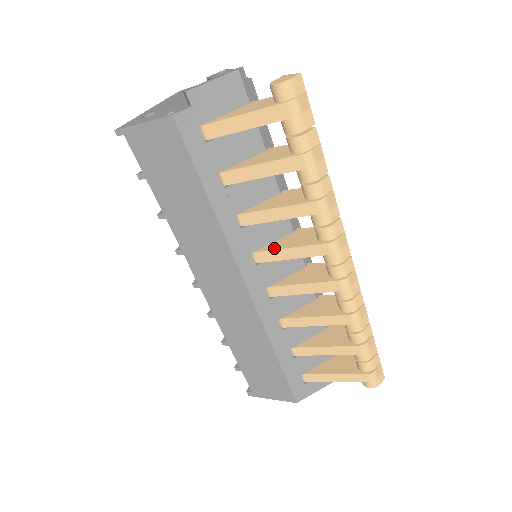
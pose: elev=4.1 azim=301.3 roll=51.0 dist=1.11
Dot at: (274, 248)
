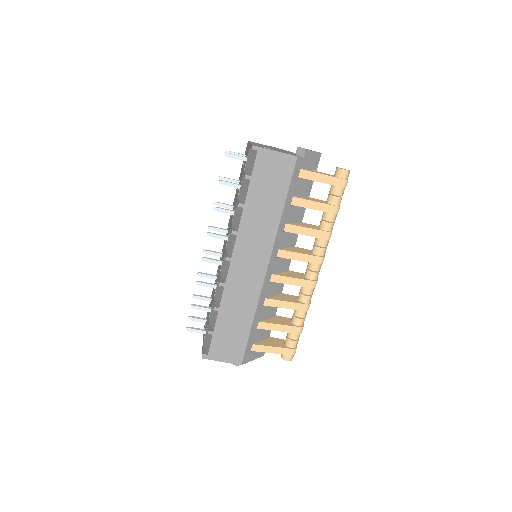
Dot at: (291, 251)
